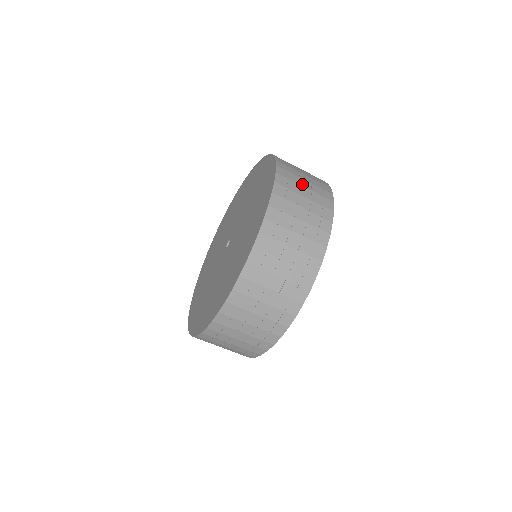
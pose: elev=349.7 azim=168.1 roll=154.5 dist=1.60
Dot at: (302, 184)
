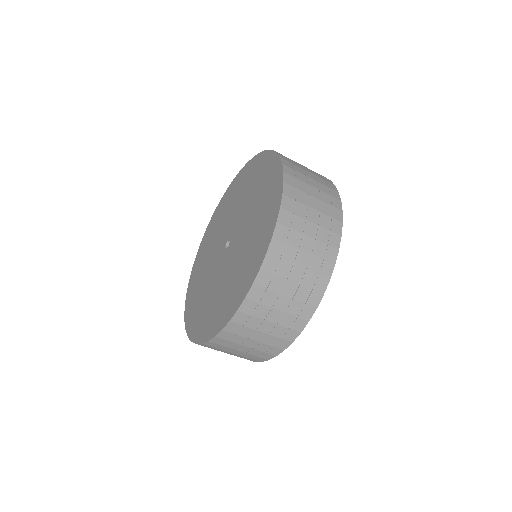
Dot at: (309, 183)
